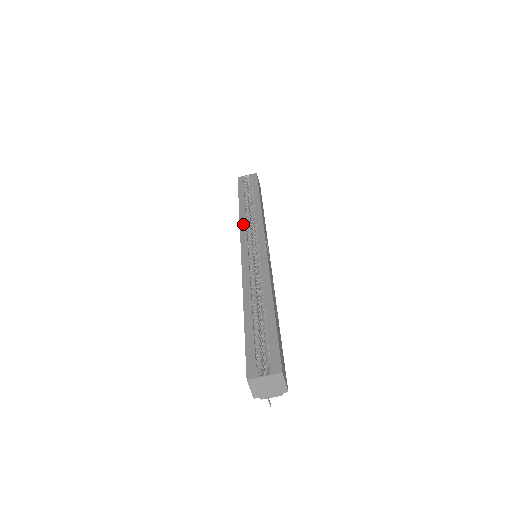
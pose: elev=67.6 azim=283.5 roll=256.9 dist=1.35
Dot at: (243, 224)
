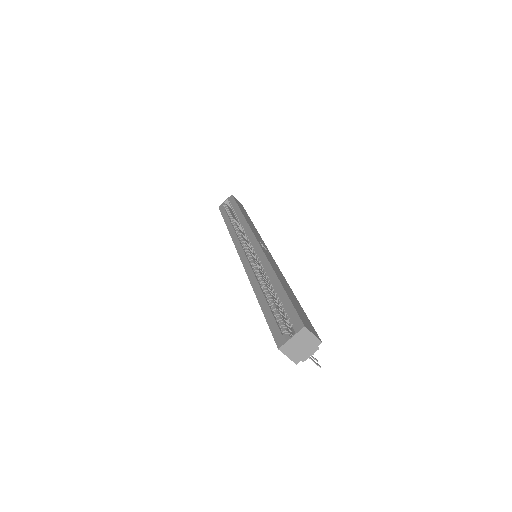
Dot at: (234, 238)
